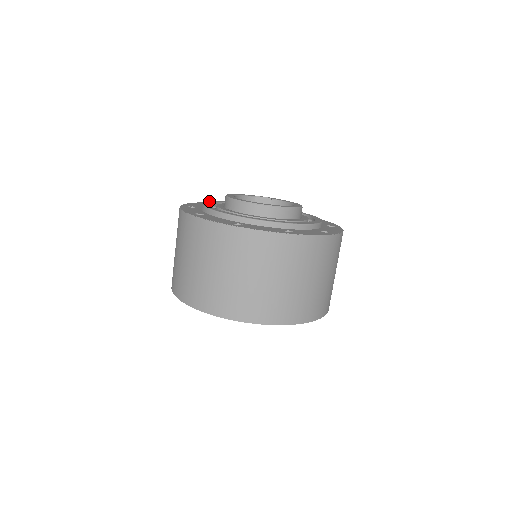
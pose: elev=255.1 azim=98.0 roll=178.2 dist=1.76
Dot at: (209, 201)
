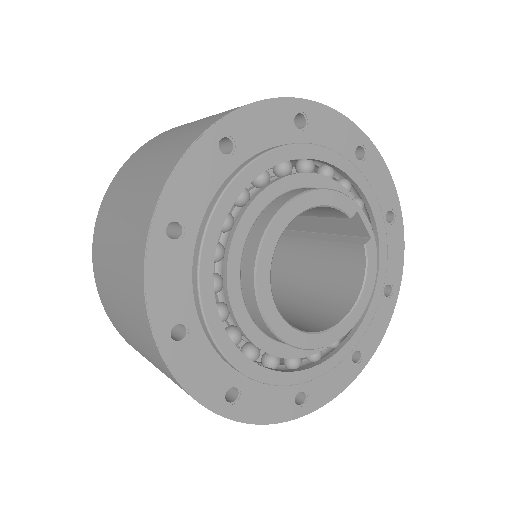
Dot at: (281, 147)
